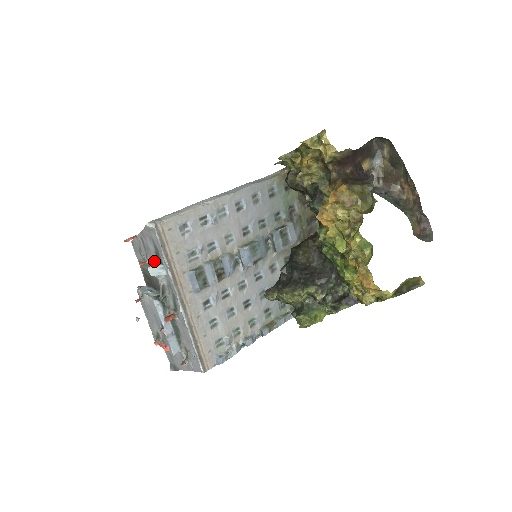
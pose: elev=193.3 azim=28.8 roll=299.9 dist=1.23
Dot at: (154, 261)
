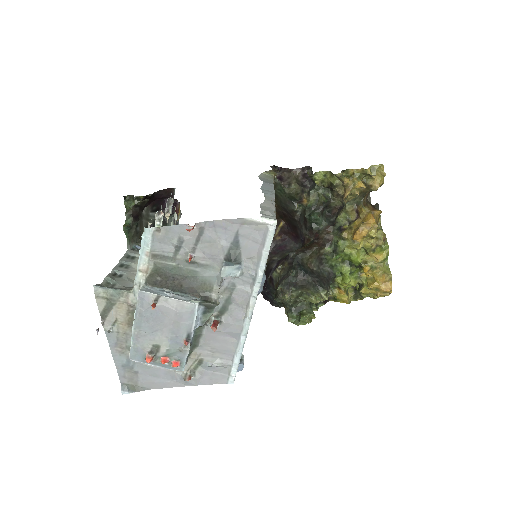
Dot at: (213, 258)
